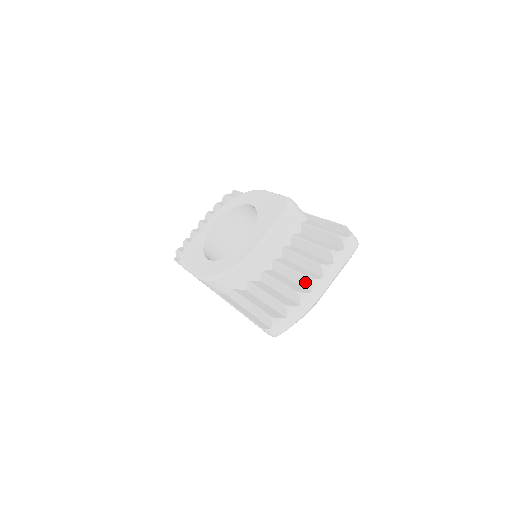
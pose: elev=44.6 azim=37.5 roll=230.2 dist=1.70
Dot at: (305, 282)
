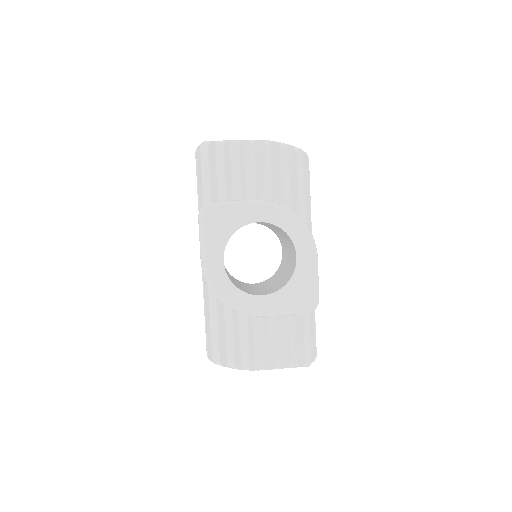
Dot at: (259, 362)
